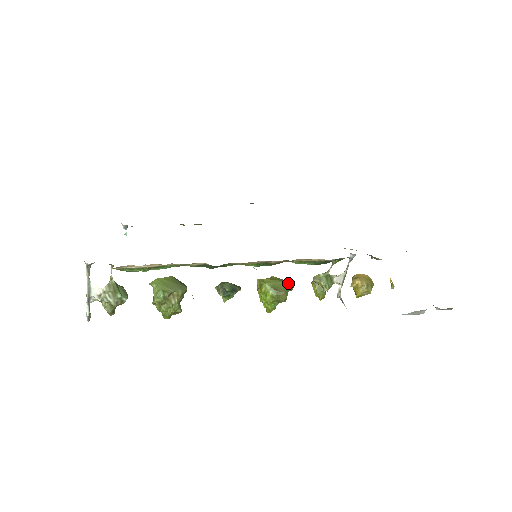
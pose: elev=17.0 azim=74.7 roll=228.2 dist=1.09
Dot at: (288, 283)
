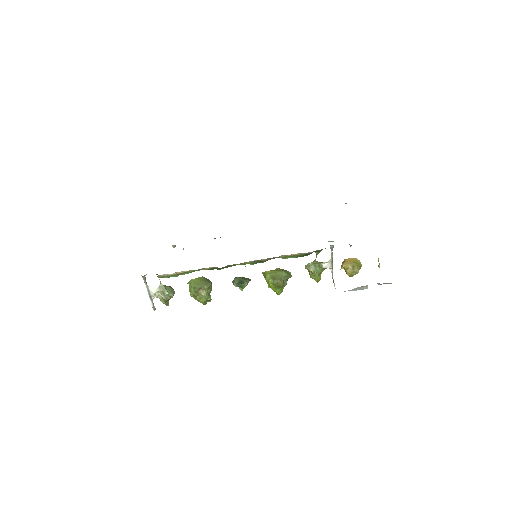
Dot at: (284, 273)
